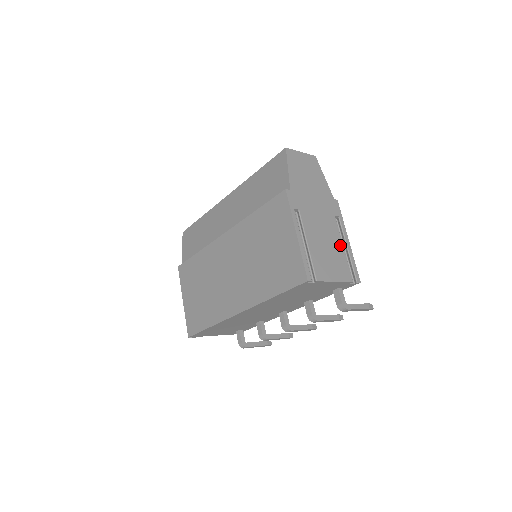
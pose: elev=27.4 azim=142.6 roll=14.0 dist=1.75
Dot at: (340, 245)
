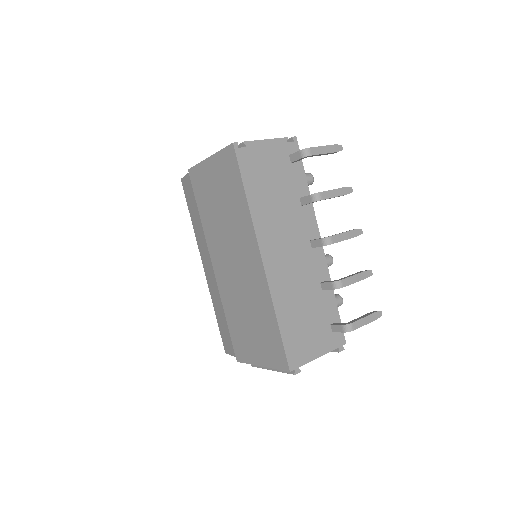
Dot at: occluded
